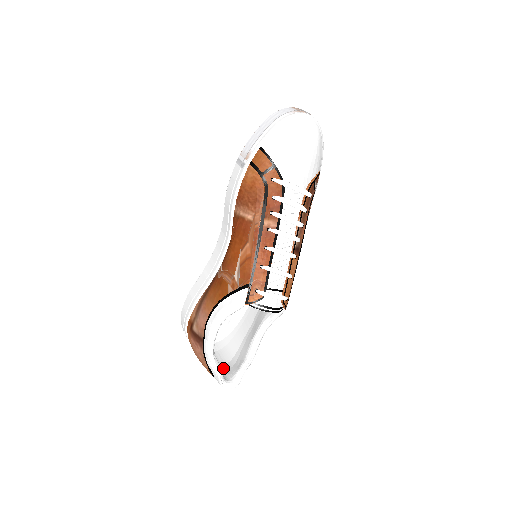
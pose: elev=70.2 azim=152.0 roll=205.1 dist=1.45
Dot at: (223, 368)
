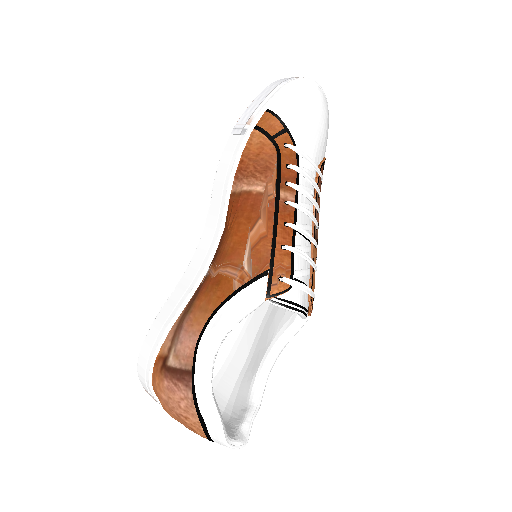
Dot at: occluded
